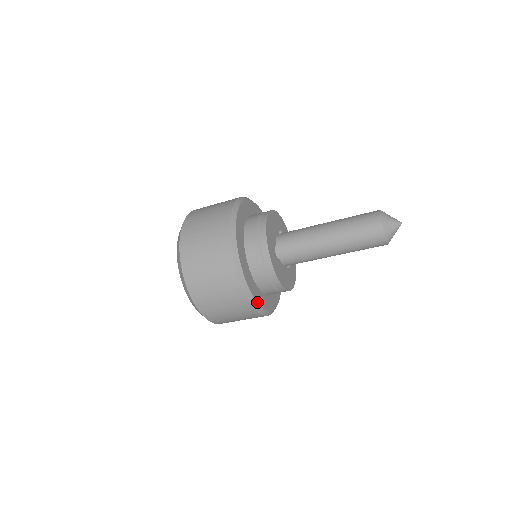
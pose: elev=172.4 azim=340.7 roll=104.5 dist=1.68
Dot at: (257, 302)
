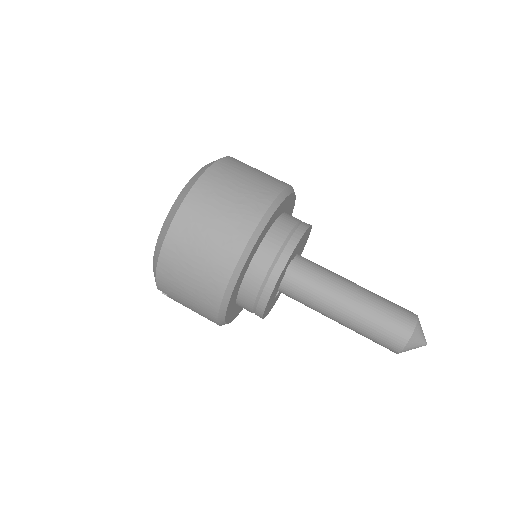
Dot at: (233, 291)
